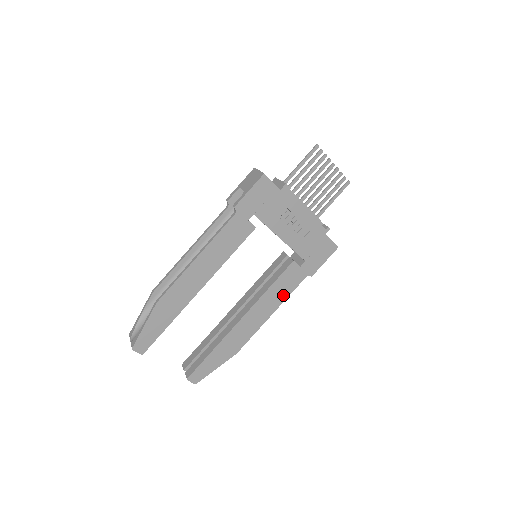
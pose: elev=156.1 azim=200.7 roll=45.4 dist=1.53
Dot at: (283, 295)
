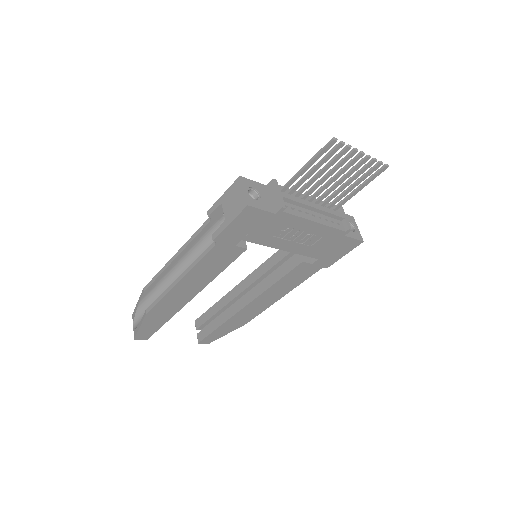
Dot at: (293, 285)
